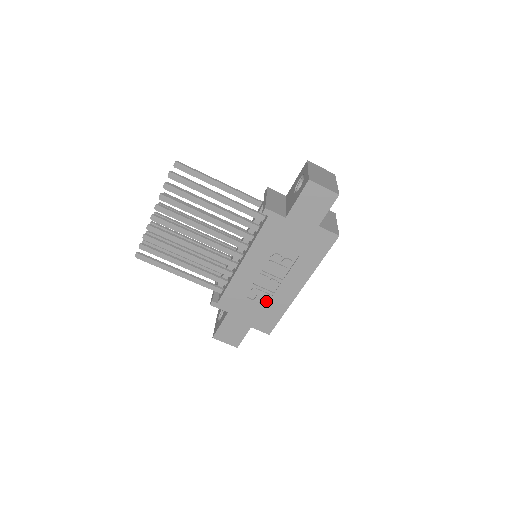
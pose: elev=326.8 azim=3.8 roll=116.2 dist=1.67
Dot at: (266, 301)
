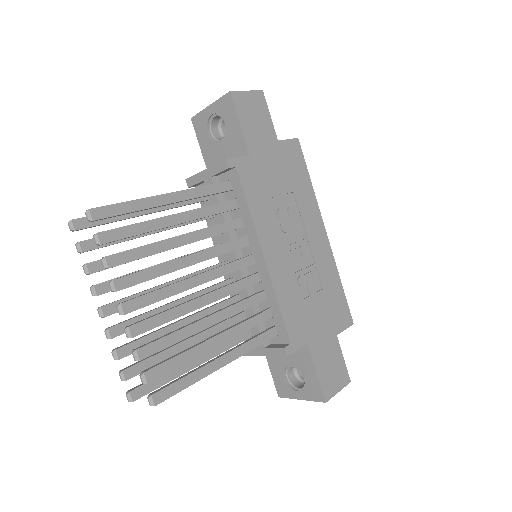
Dot at: (318, 284)
